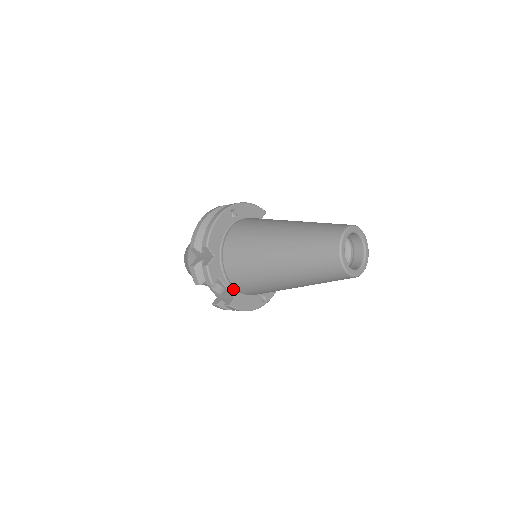
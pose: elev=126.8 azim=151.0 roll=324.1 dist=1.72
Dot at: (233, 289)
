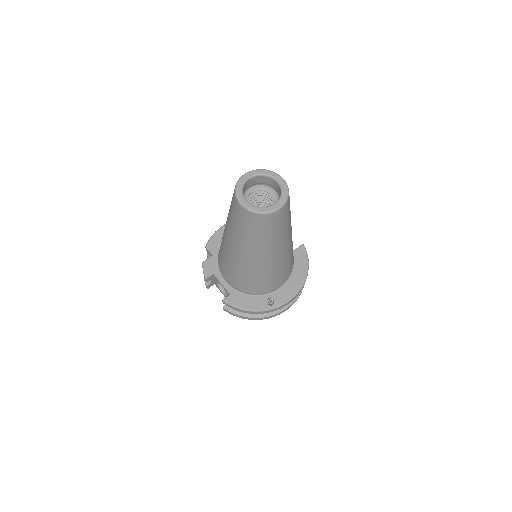
Dot at: (230, 286)
